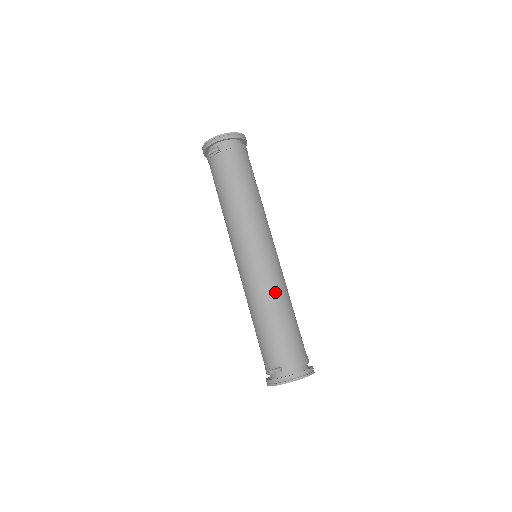
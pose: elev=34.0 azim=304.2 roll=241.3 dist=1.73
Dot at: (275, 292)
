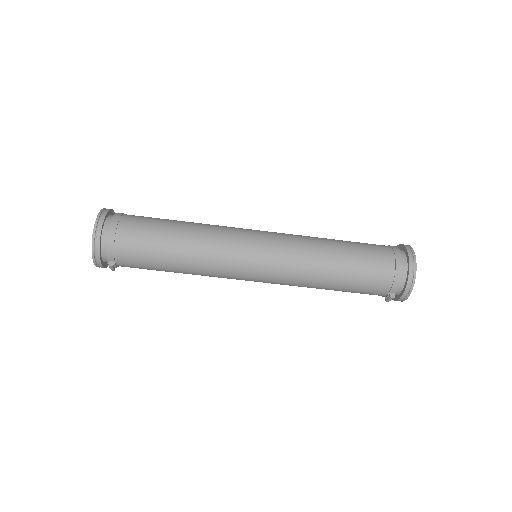
Dot at: (310, 269)
